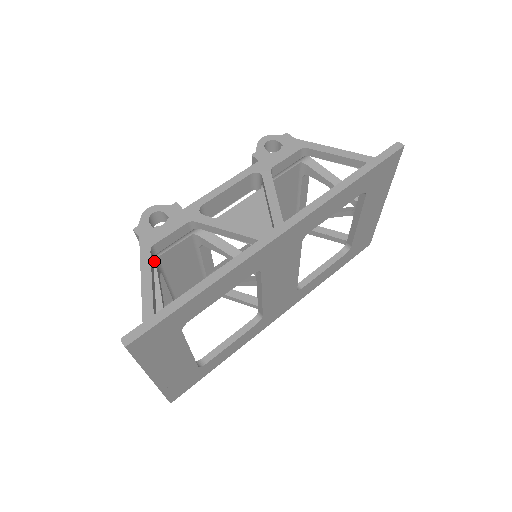
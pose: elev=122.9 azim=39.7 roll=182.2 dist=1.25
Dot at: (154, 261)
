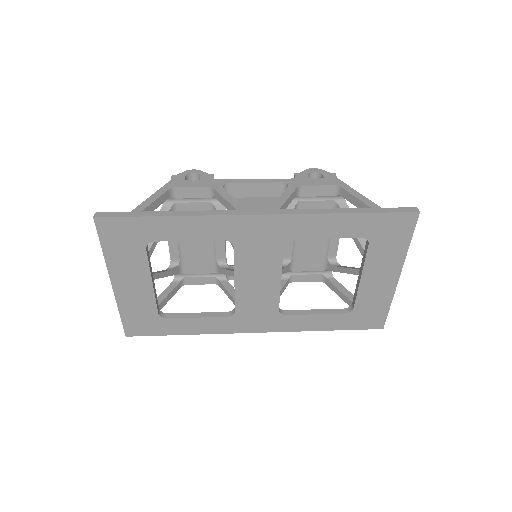
Dot at: (171, 204)
